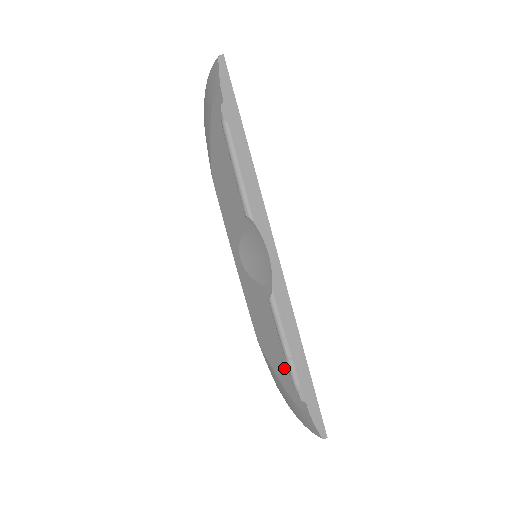
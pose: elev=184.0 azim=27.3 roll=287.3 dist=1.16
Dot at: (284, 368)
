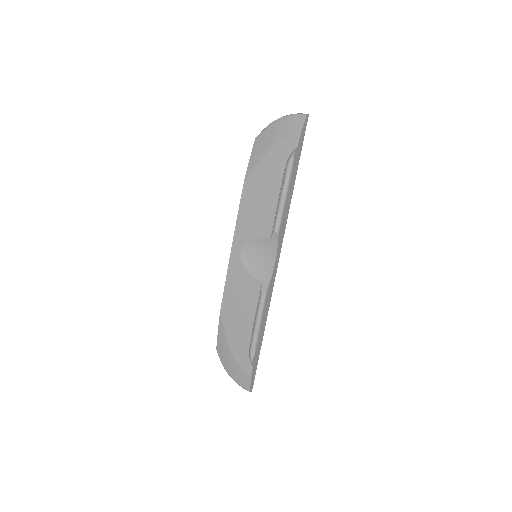
Dot at: (243, 339)
